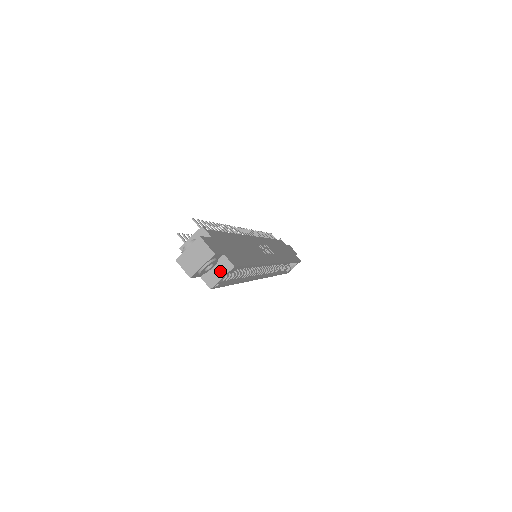
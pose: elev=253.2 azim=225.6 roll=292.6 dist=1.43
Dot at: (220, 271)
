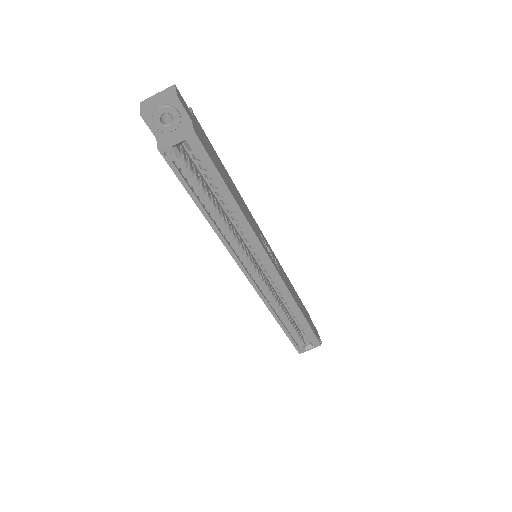
Dot at: (178, 134)
